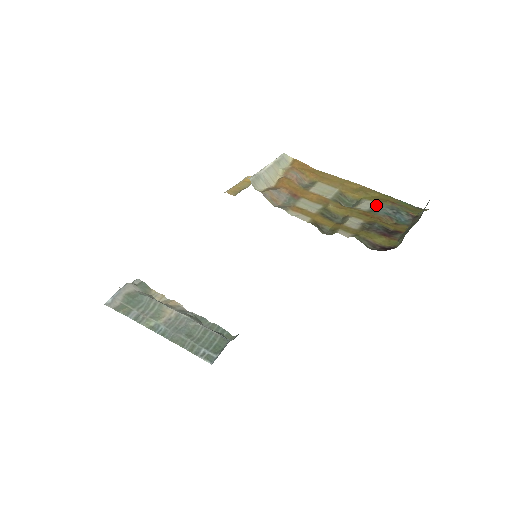
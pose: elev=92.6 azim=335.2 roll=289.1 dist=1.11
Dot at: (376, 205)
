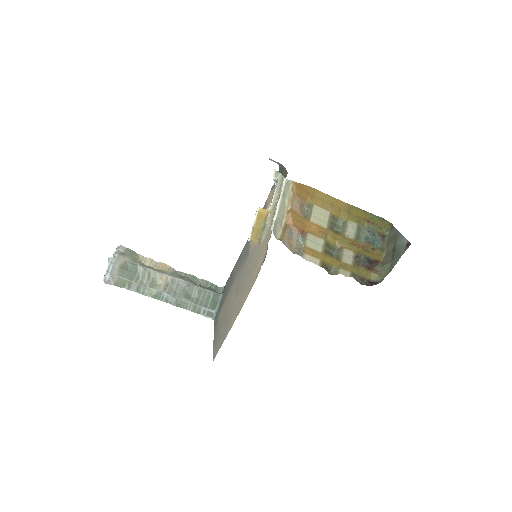
Dot at: (358, 229)
